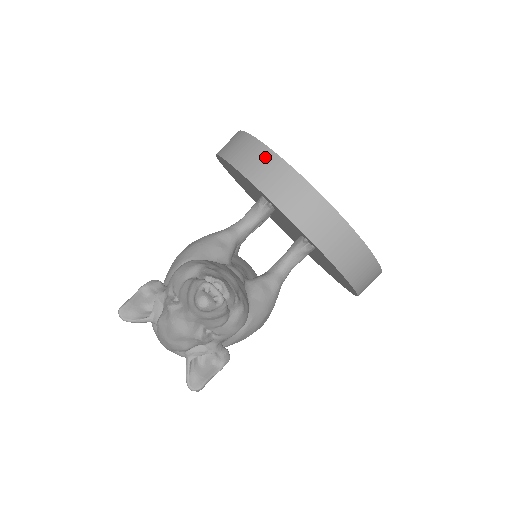
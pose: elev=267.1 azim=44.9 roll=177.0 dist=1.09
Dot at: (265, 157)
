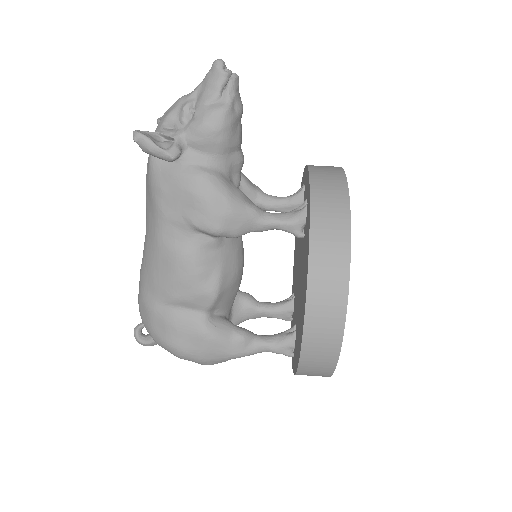
Dot at: occluded
